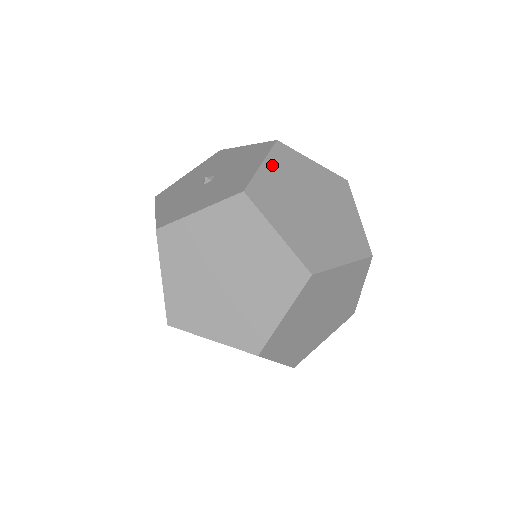
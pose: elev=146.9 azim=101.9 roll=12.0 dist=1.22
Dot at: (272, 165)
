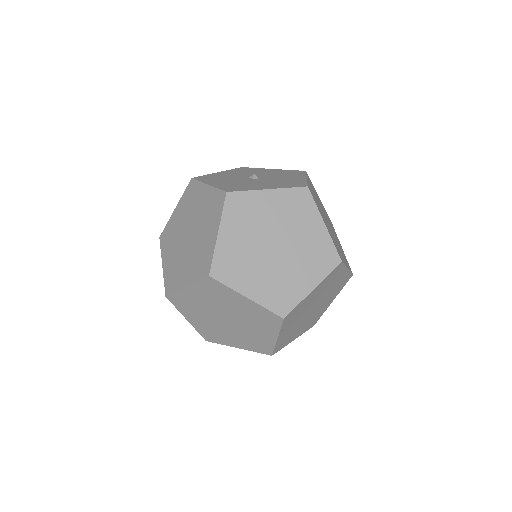
Dot at: (277, 197)
